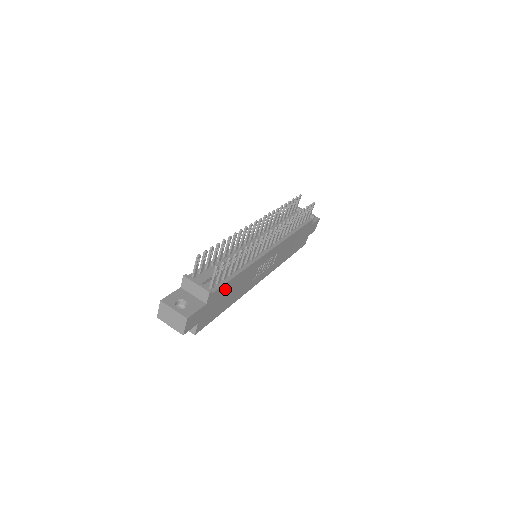
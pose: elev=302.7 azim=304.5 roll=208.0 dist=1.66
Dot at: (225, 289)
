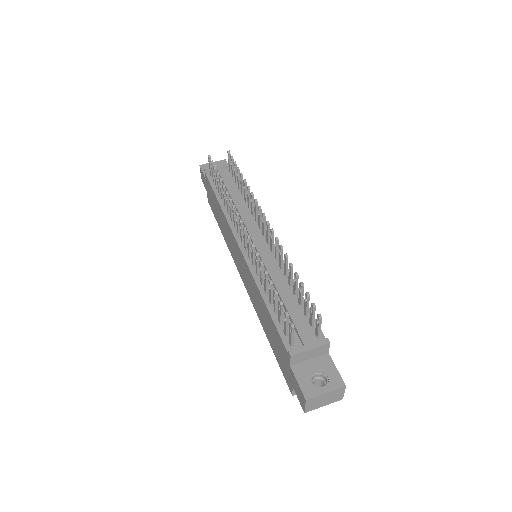
Dot at: occluded
